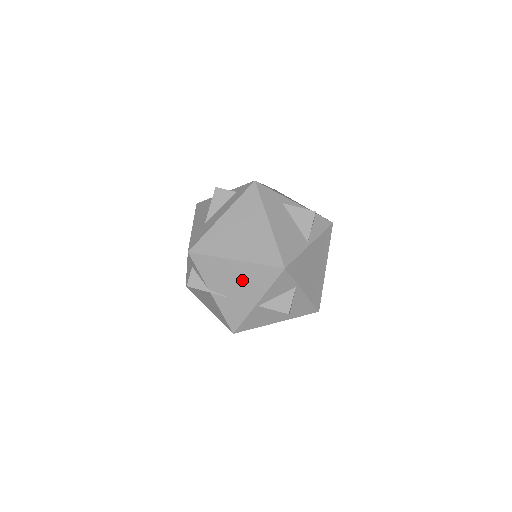
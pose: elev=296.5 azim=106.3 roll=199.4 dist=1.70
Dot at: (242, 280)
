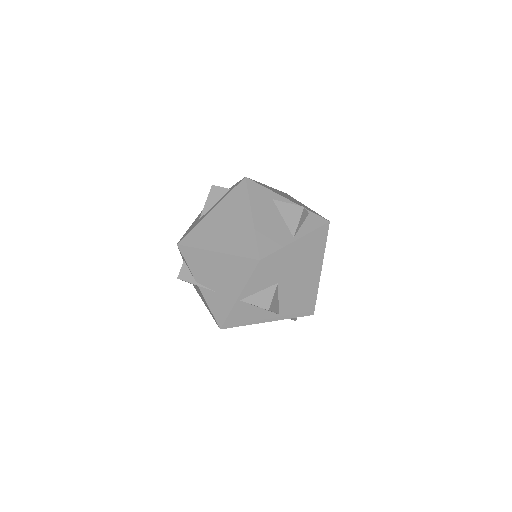
Dot at: (223, 273)
